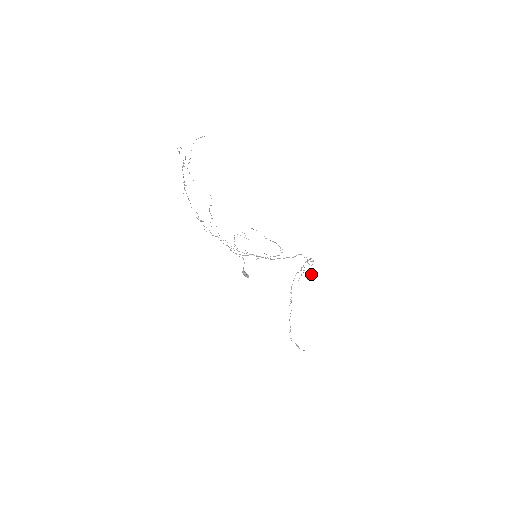
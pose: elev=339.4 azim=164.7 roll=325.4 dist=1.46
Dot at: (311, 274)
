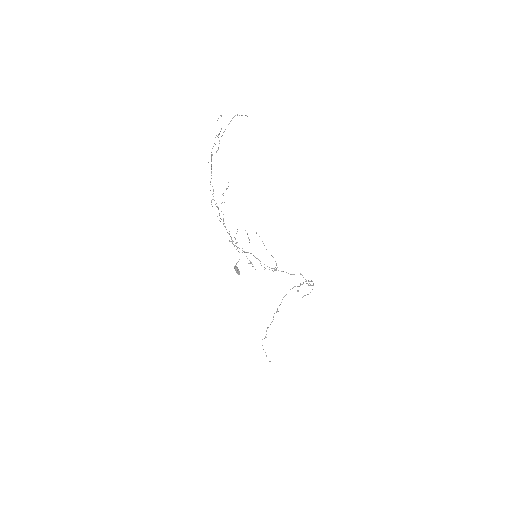
Dot at: occluded
